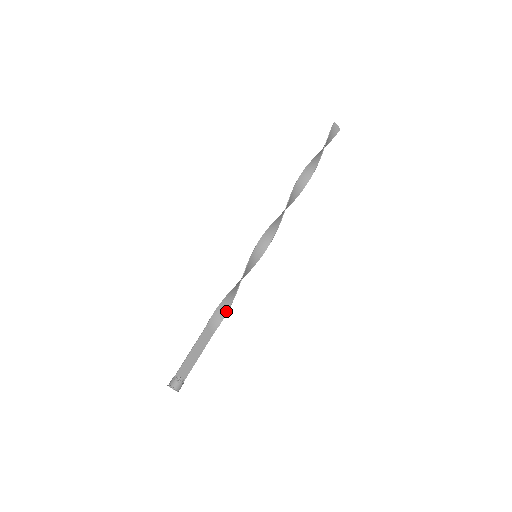
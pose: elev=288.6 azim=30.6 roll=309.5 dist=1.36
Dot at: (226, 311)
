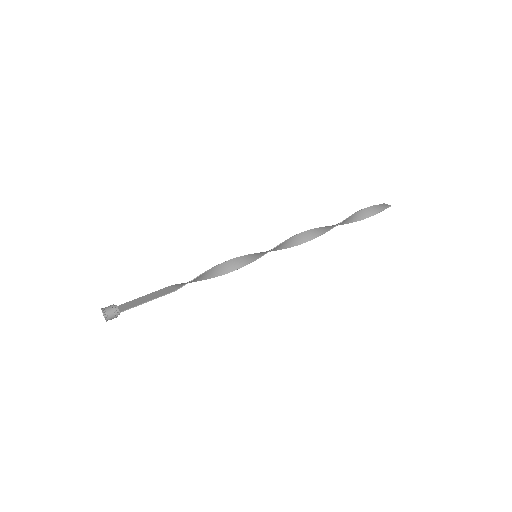
Dot at: (198, 277)
